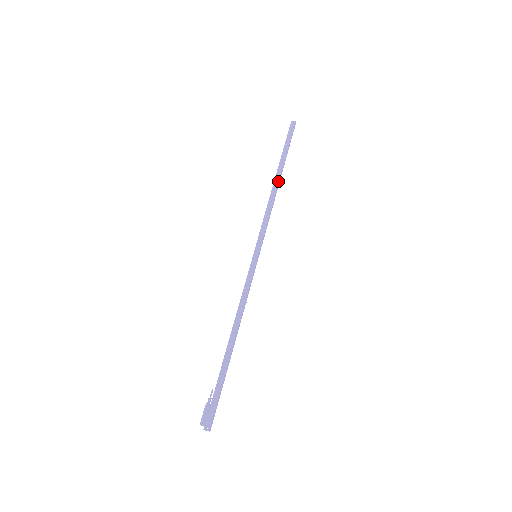
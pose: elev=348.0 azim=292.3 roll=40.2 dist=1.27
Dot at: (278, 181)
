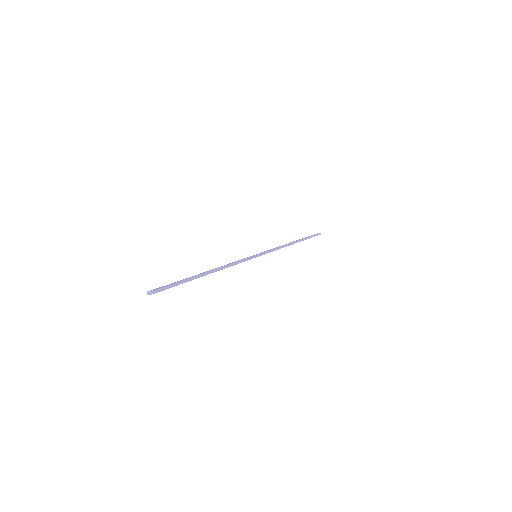
Dot at: (293, 242)
